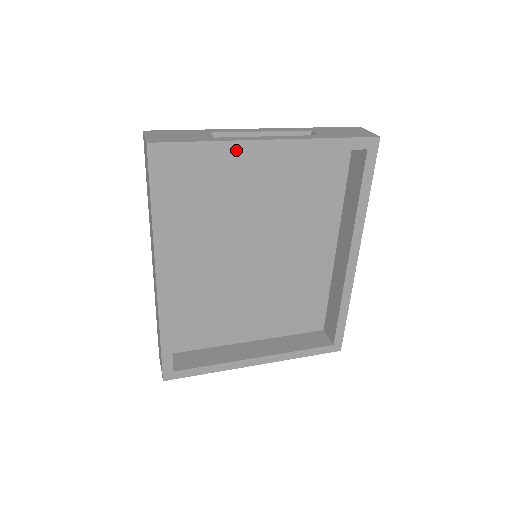
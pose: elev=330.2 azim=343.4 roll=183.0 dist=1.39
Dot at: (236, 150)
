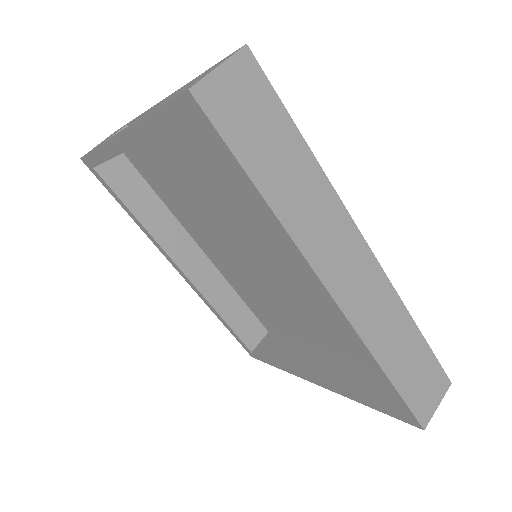
Dot at: (112, 153)
